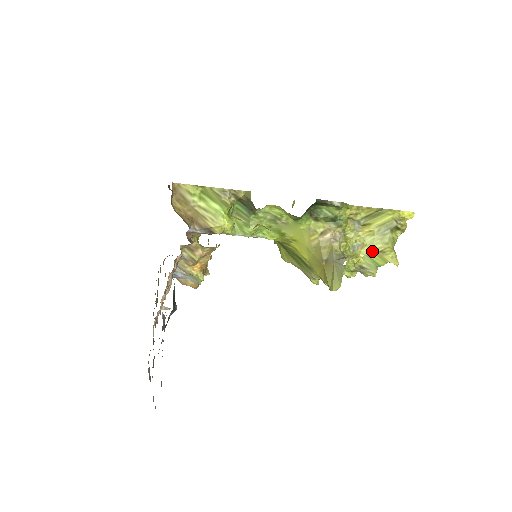
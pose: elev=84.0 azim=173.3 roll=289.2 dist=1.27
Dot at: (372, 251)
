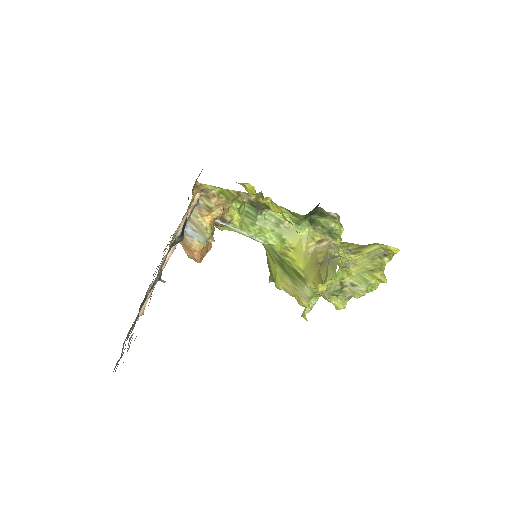
Dot at: (363, 270)
